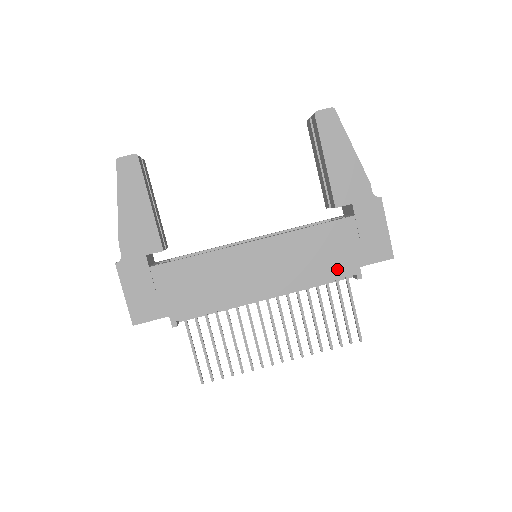
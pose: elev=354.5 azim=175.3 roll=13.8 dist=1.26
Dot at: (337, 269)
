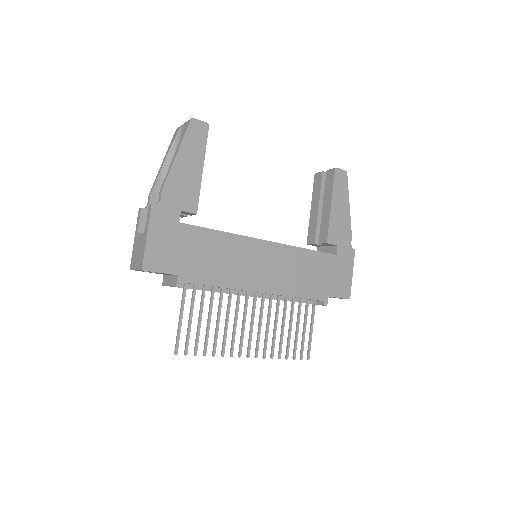
Dot at: (314, 291)
